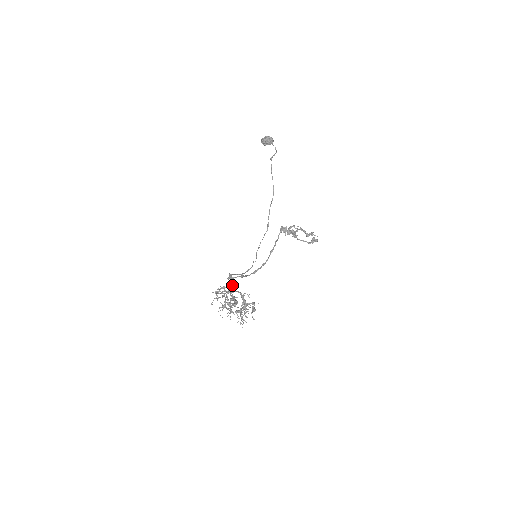
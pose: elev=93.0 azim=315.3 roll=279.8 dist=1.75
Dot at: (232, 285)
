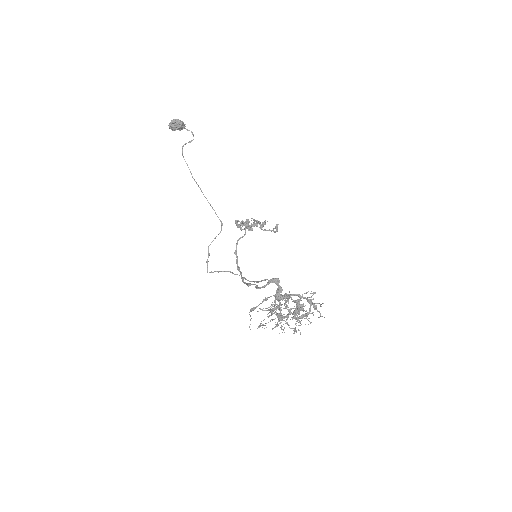
Dot at: (281, 290)
